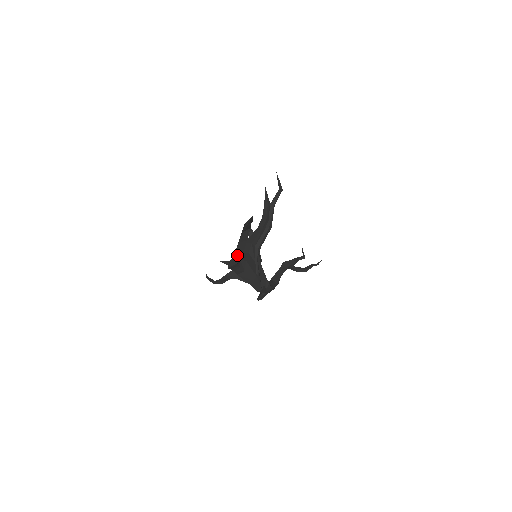
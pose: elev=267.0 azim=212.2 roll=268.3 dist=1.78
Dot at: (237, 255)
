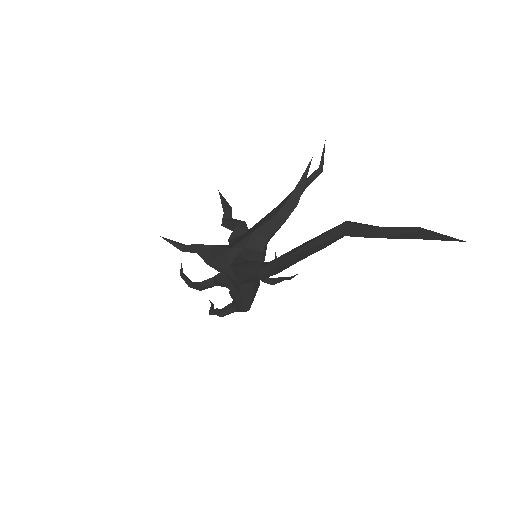
Dot at: (289, 263)
